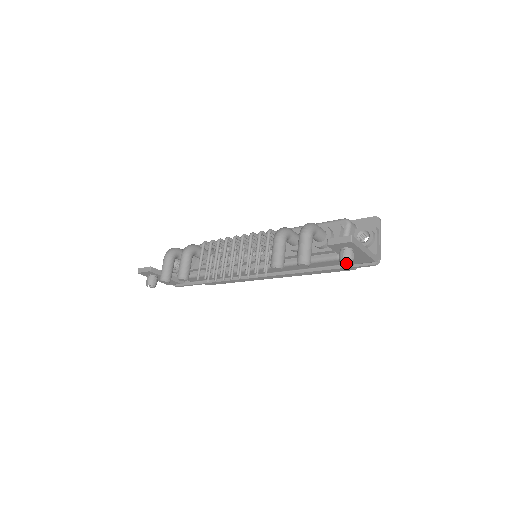
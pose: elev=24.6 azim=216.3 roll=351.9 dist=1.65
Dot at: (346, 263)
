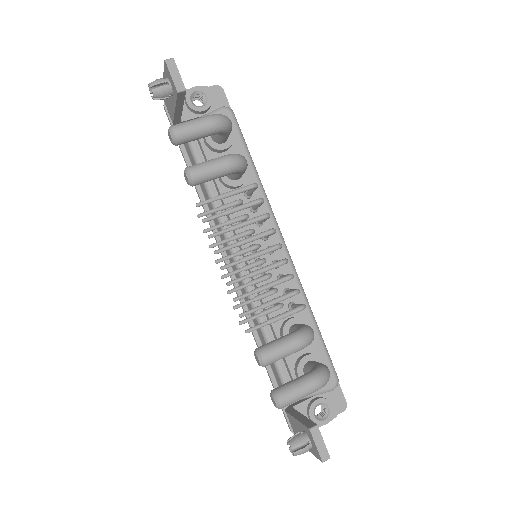
Dot at: occluded
